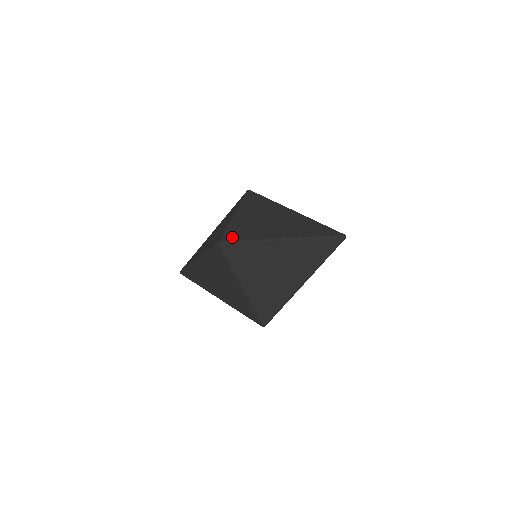
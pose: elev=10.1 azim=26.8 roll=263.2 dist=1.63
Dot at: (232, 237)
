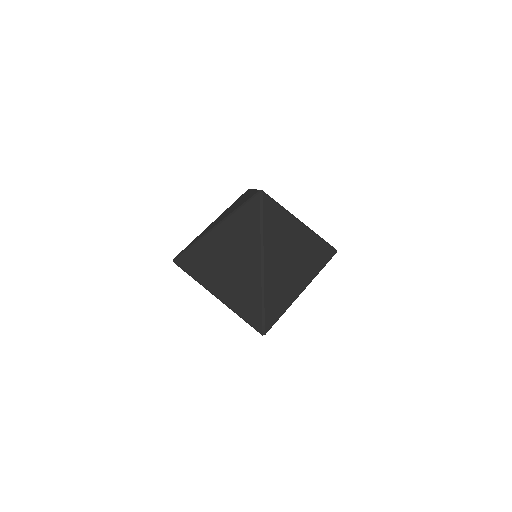
Dot at: (183, 250)
